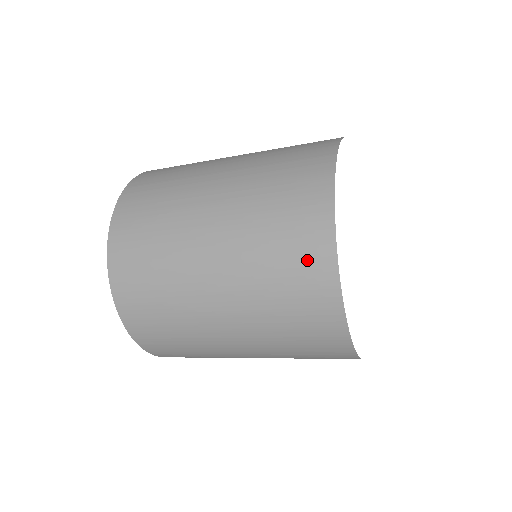
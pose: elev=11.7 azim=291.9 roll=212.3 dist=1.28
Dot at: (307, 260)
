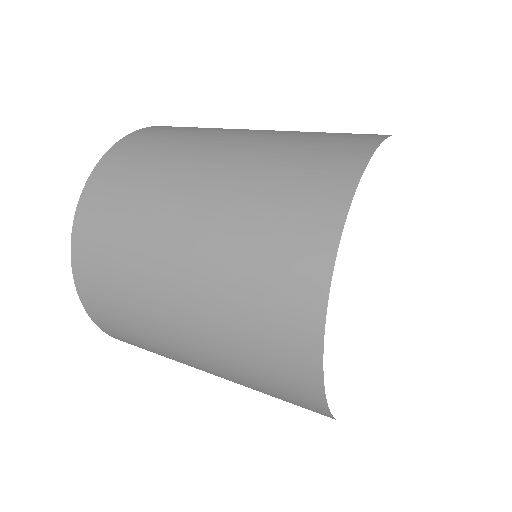
Dot at: (288, 373)
